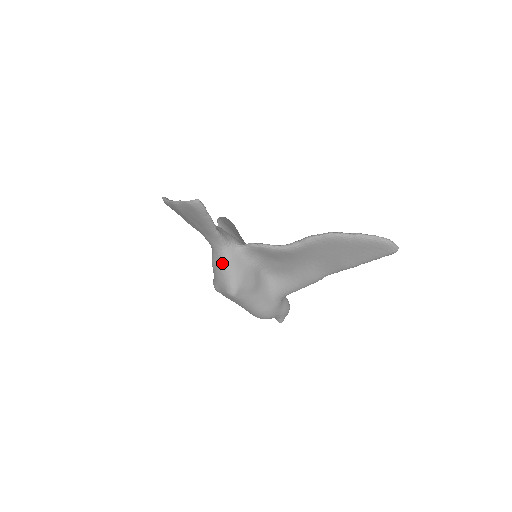
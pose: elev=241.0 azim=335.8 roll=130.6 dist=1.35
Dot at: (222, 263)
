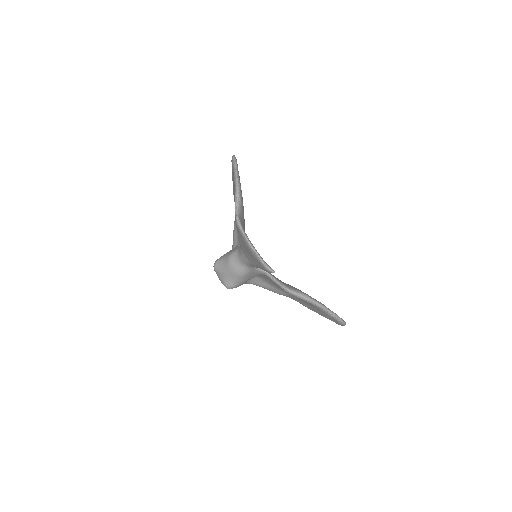
Dot at: (239, 273)
